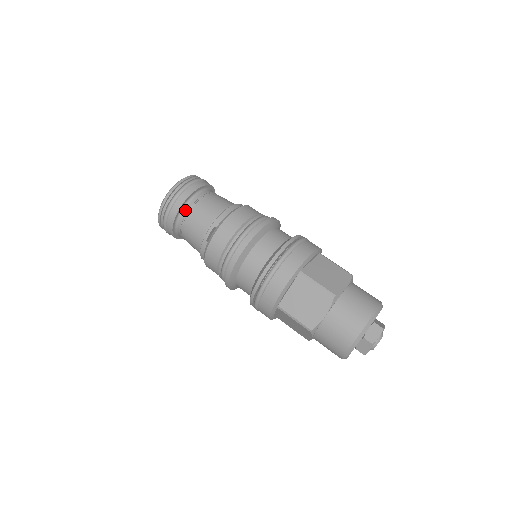
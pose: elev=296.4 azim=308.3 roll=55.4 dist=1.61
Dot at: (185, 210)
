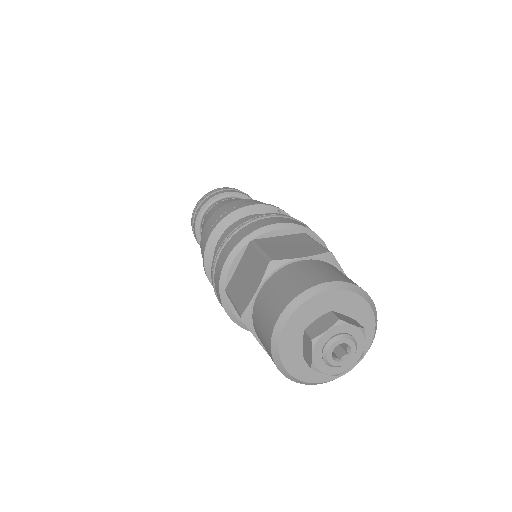
Dot at: (206, 213)
